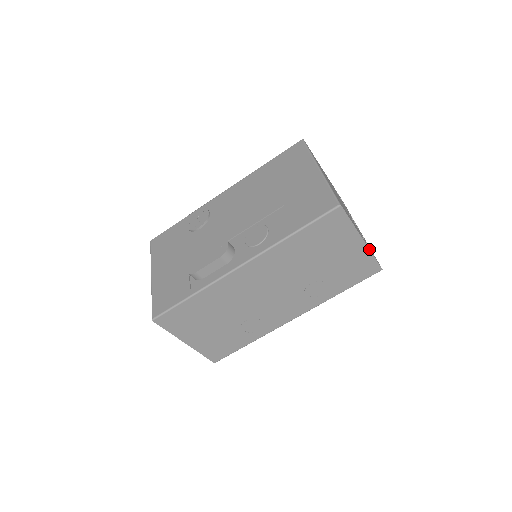
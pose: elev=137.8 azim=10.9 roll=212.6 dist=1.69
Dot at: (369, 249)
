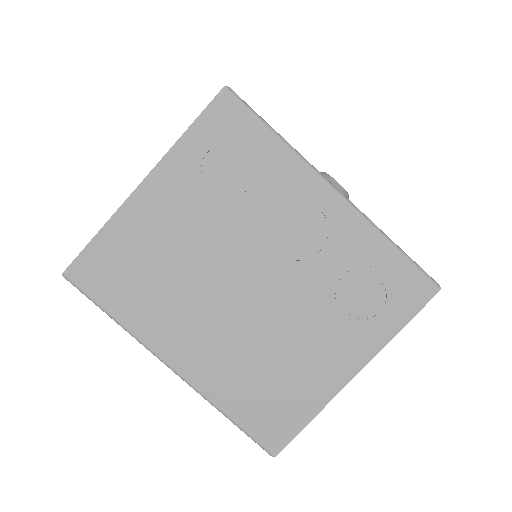
Dot at: (379, 351)
